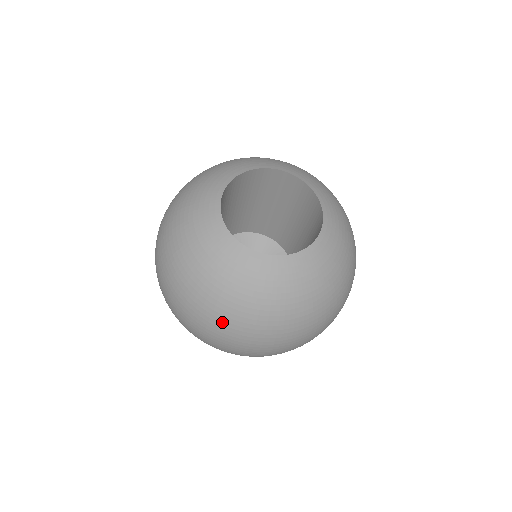
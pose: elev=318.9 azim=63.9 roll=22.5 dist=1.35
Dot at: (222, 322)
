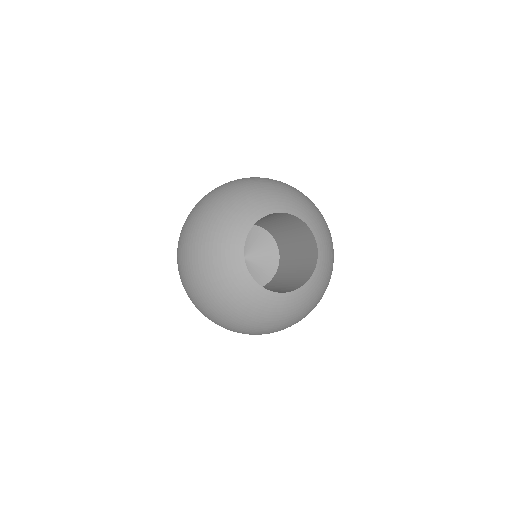
Dot at: (291, 325)
